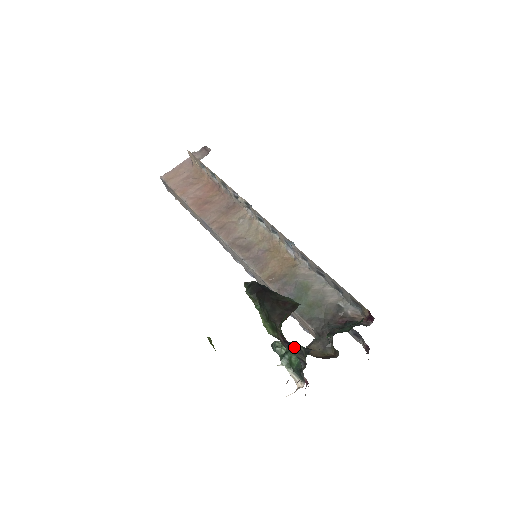
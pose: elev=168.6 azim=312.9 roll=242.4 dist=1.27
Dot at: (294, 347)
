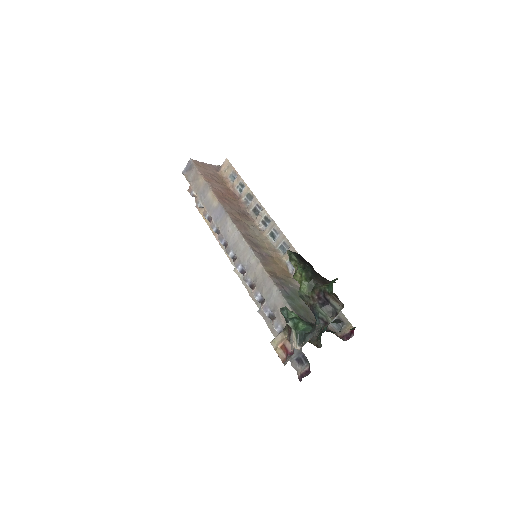
Dot at: (329, 305)
